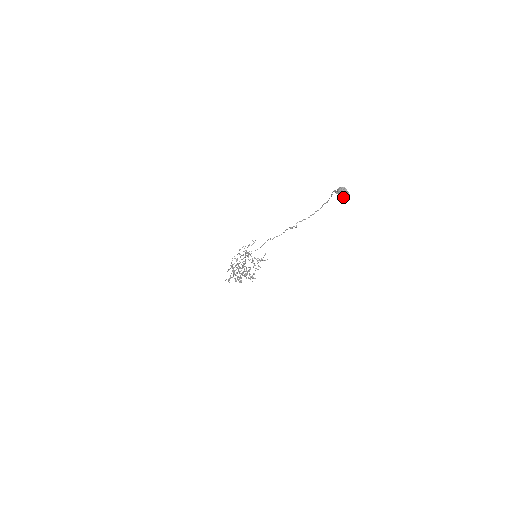
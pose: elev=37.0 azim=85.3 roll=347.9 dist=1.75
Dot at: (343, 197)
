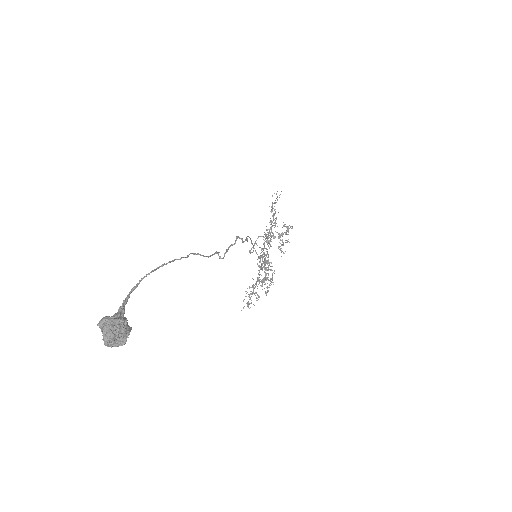
Dot at: (112, 342)
